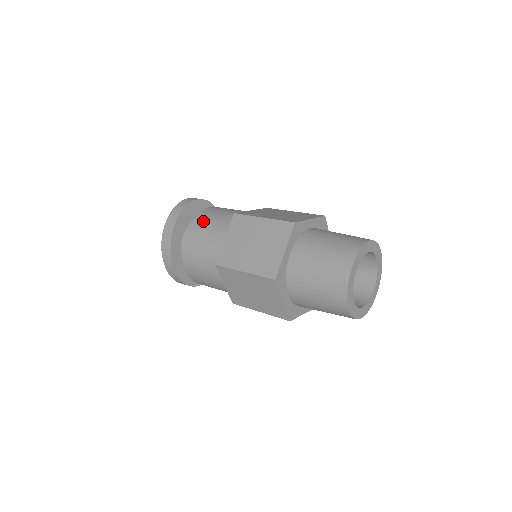
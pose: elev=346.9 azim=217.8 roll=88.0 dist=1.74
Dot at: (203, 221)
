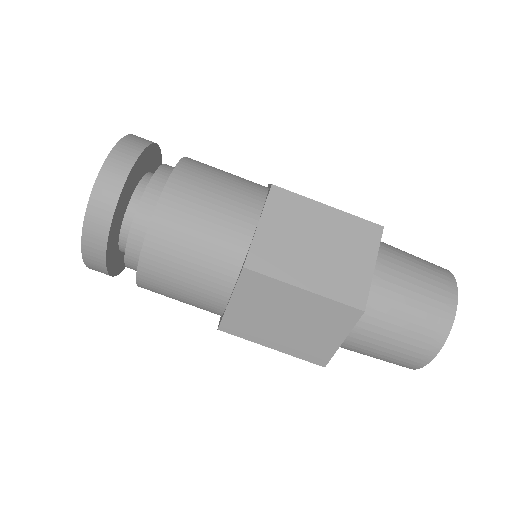
Dot at: (170, 252)
